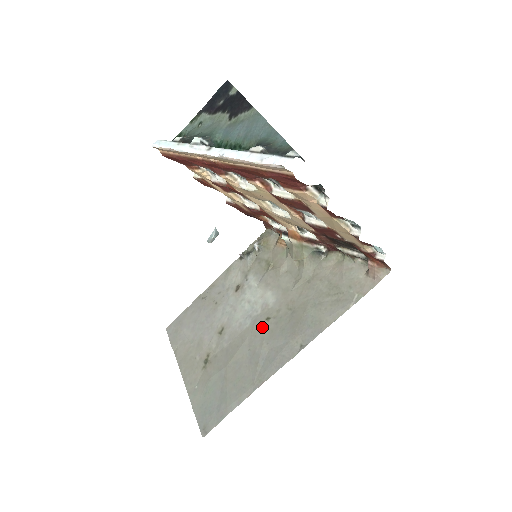
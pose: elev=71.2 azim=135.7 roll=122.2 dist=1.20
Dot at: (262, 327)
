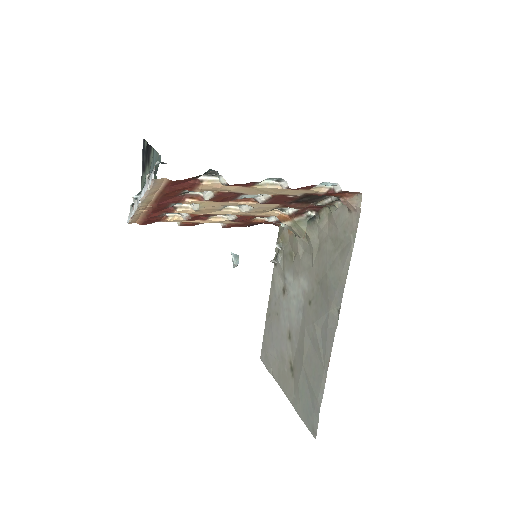
Dot at: (309, 313)
